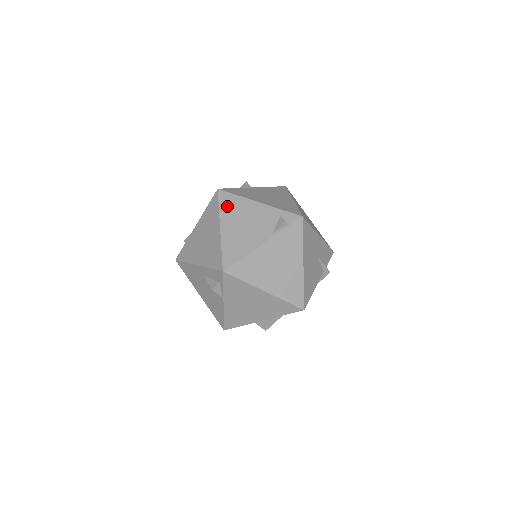
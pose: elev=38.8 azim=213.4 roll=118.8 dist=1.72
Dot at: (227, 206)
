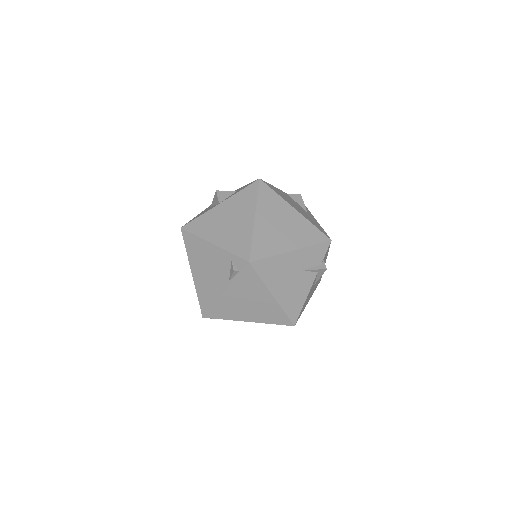
Dot at: (191, 249)
